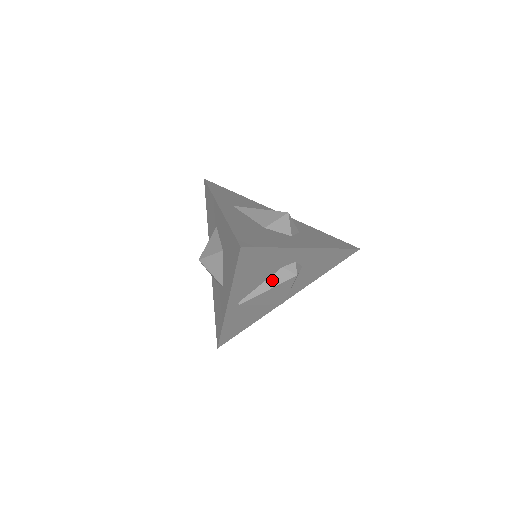
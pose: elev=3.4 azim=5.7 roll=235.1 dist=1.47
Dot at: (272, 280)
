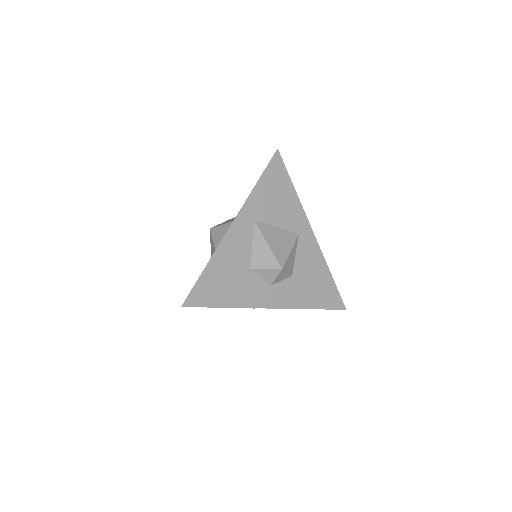
Dot at: occluded
